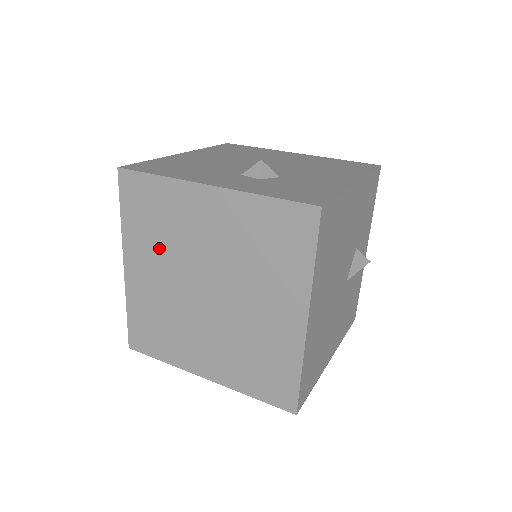
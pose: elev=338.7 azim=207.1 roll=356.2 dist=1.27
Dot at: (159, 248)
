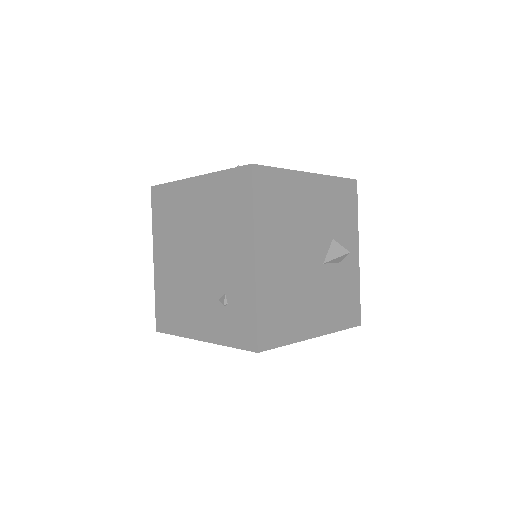
Dot at: (171, 236)
